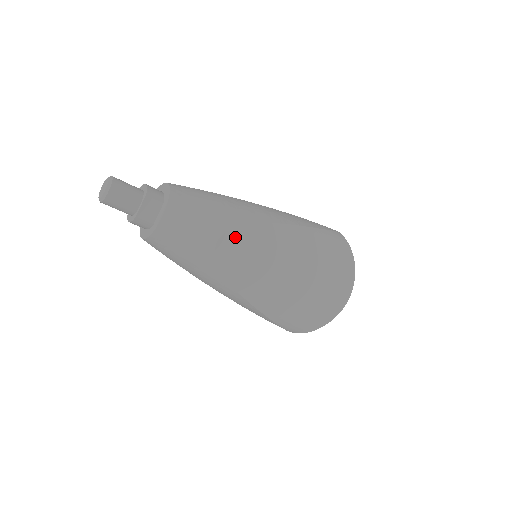
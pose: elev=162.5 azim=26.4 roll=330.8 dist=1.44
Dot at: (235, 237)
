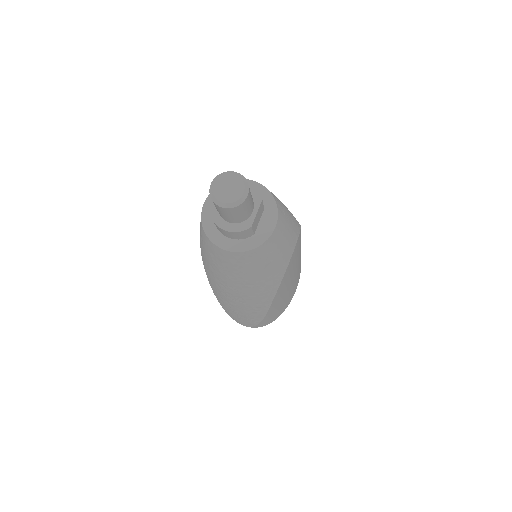
Dot at: (297, 244)
